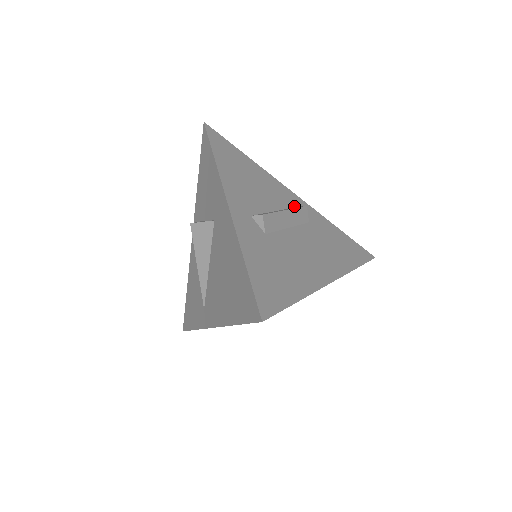
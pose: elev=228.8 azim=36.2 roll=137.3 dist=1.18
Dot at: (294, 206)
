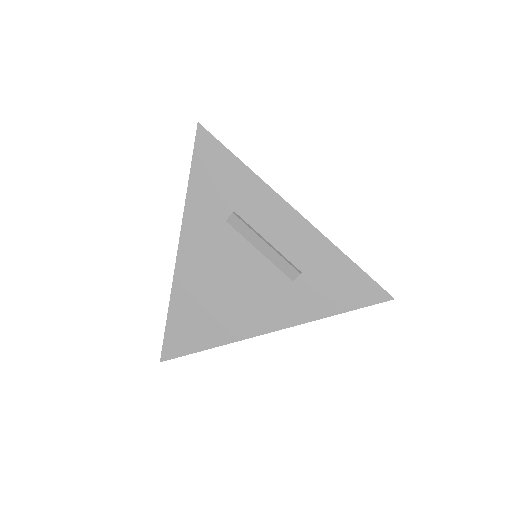
Dot at: occluded
